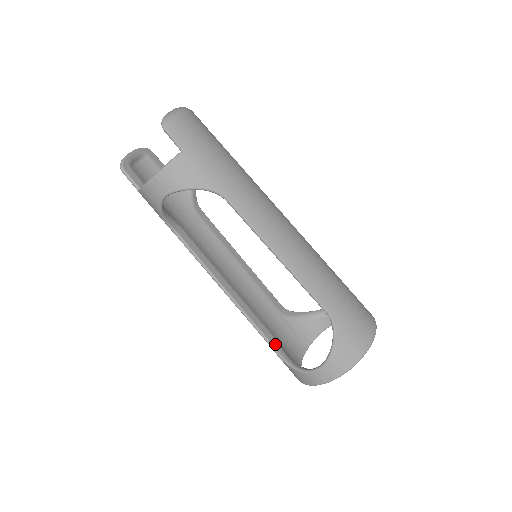
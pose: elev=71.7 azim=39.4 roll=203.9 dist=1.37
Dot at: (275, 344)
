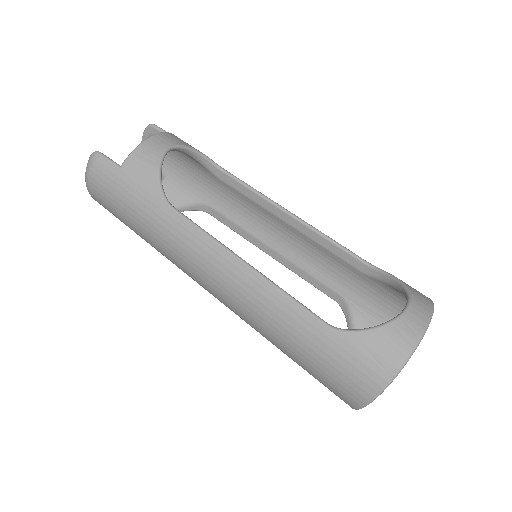
Dot at: (338, 331)
